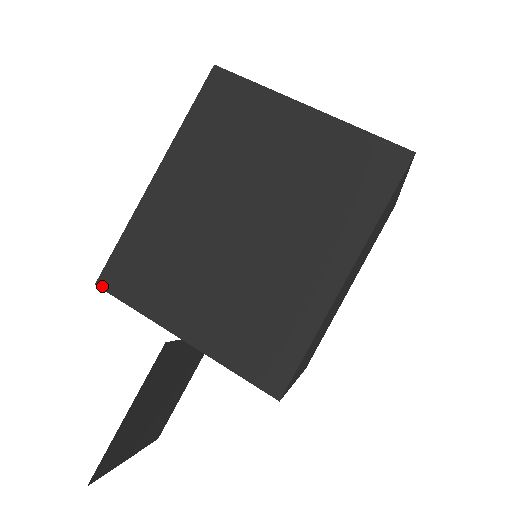
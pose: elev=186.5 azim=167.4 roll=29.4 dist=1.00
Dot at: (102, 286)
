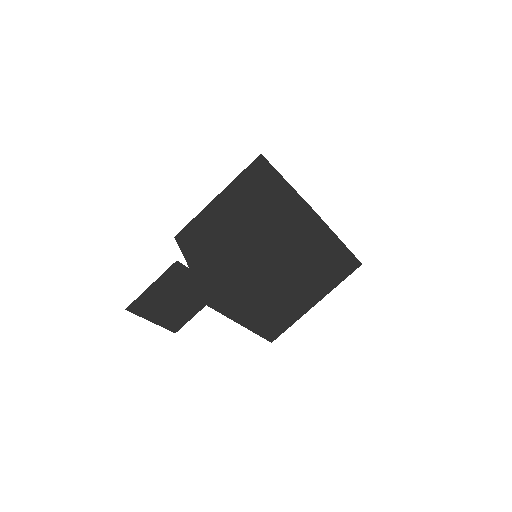
Dot at: (176, 238)
